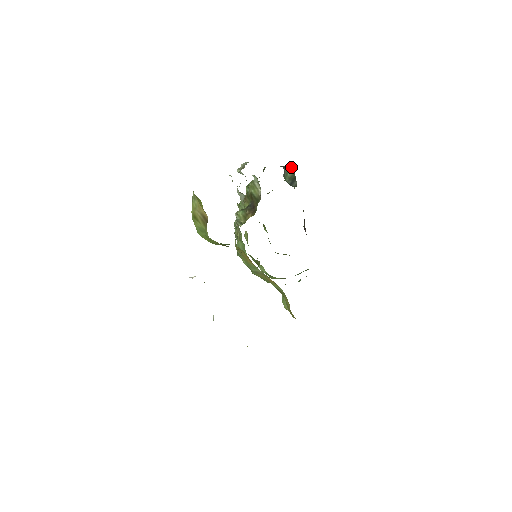
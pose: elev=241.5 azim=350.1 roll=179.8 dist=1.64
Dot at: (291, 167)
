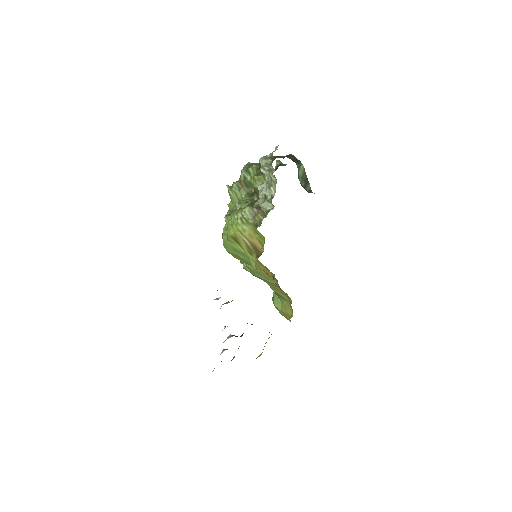
Dot at: (297, 160)
